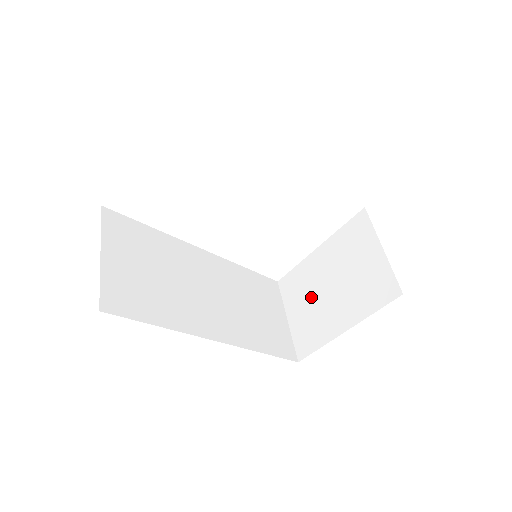
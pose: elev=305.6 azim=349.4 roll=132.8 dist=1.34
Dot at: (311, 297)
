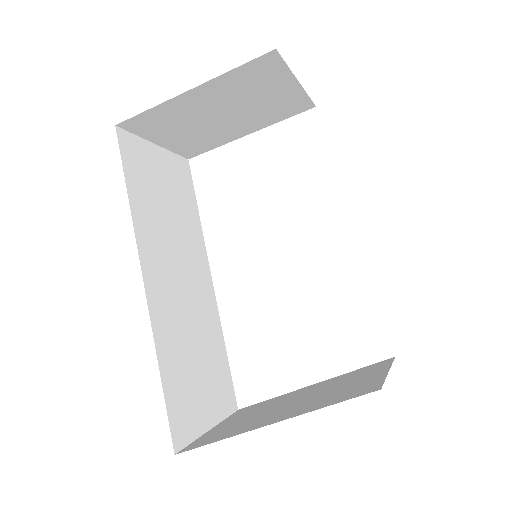
Dot at: (261, 411)
